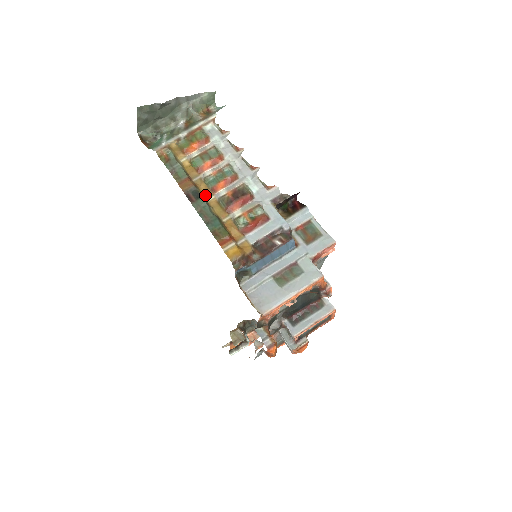
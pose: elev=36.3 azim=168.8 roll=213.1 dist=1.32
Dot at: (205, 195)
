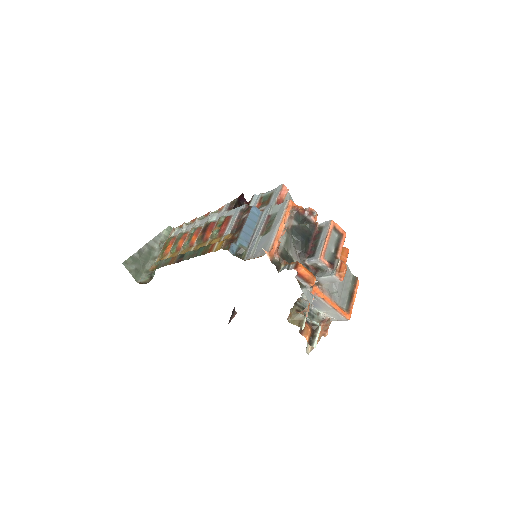
Dot at: occluded
